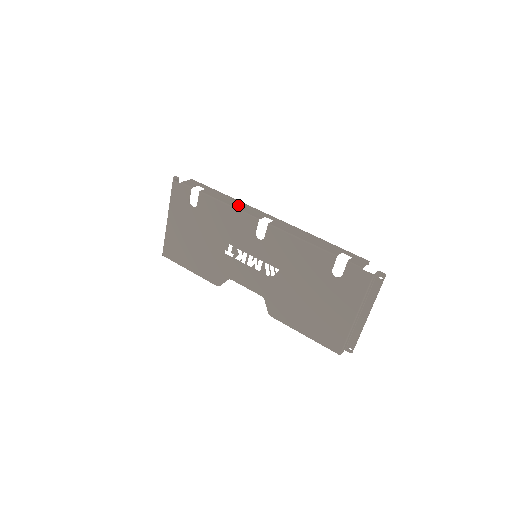
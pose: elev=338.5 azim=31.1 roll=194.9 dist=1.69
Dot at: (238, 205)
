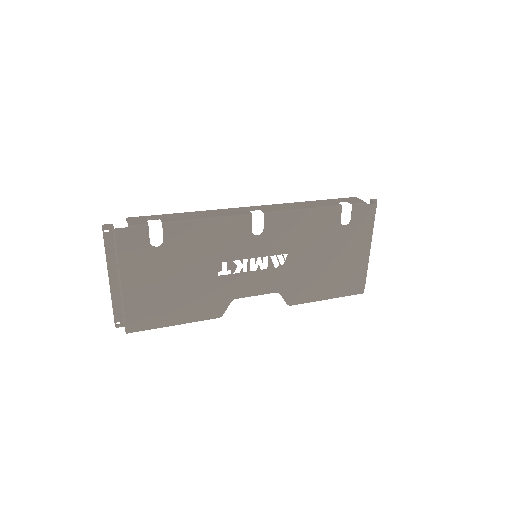
Dot at: (214, 214)
